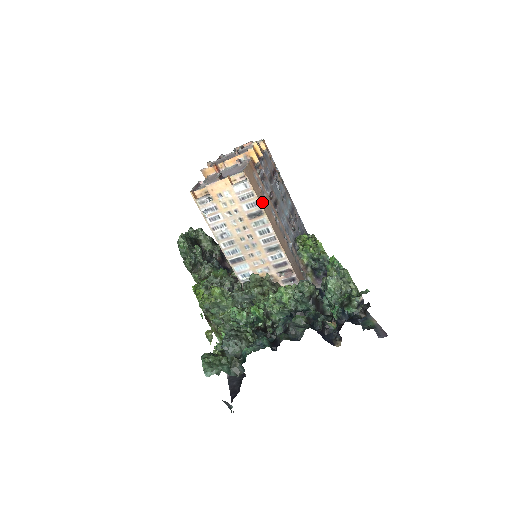
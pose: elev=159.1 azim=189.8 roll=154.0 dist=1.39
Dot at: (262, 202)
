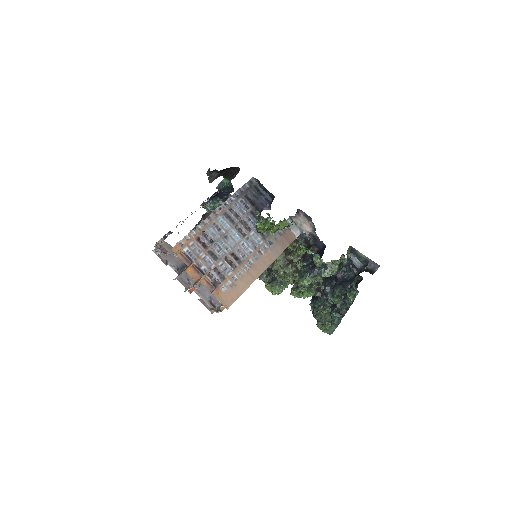
Dot at: (244, 286)
